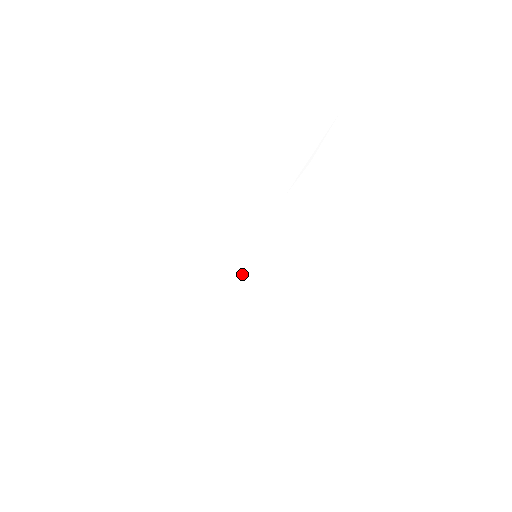
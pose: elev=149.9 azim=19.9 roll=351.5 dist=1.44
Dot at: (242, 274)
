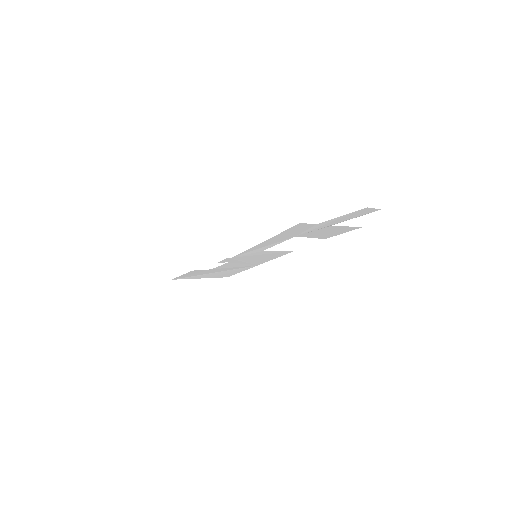
Dot at: (240, 261)
